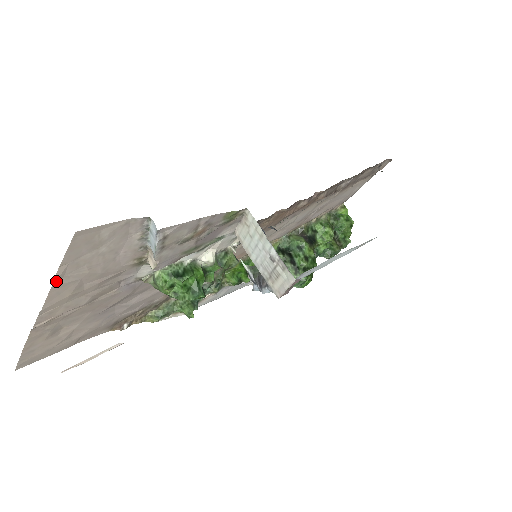
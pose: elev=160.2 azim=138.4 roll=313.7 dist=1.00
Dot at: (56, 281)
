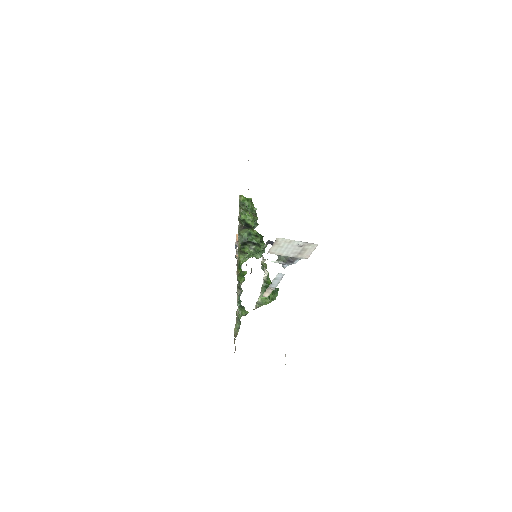
Dot at: occluded
